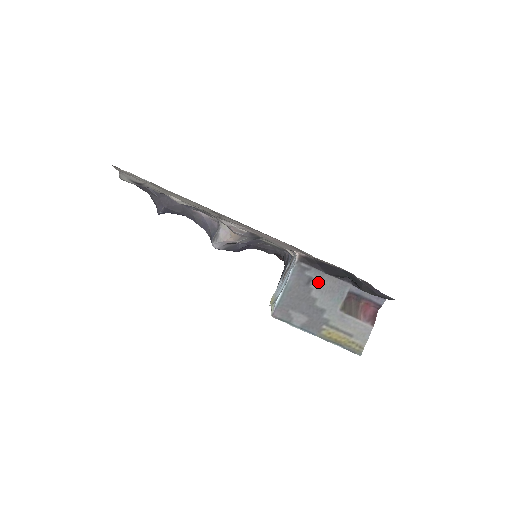
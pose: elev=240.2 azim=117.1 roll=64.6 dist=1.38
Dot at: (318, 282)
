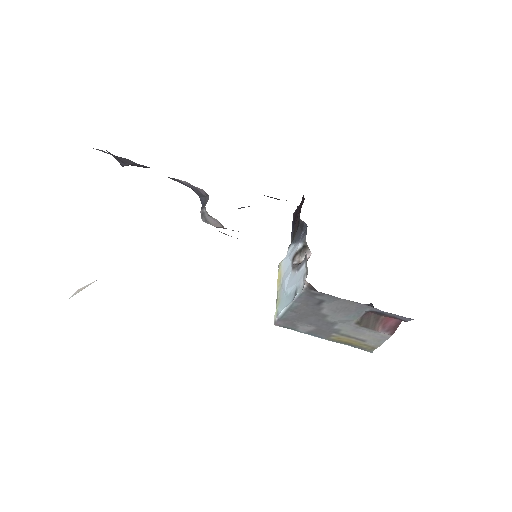
Dot at: (331, 304)
